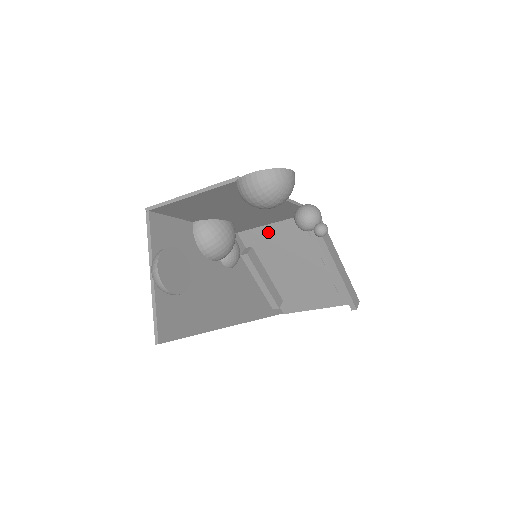
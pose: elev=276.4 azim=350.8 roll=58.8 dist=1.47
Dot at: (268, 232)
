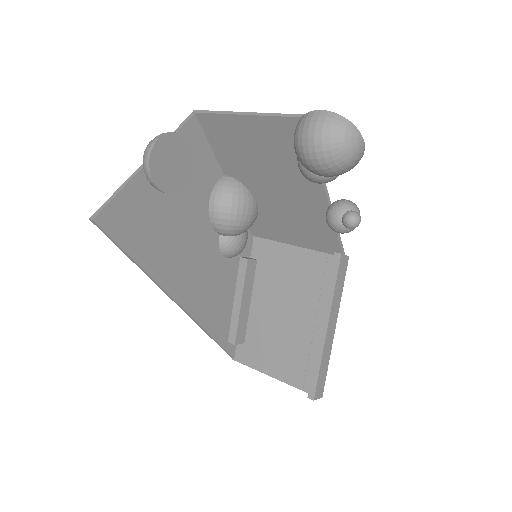
Dot at: (284, 253)
